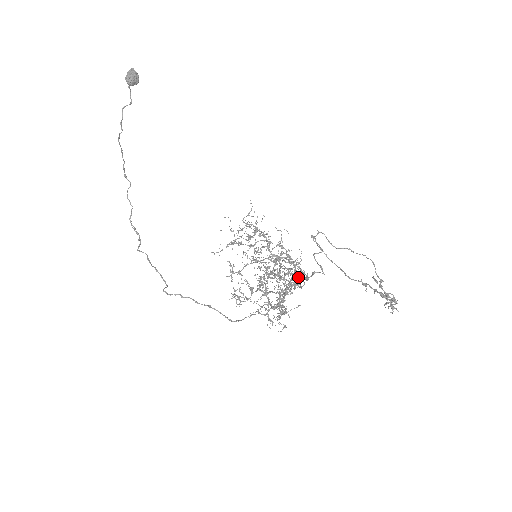
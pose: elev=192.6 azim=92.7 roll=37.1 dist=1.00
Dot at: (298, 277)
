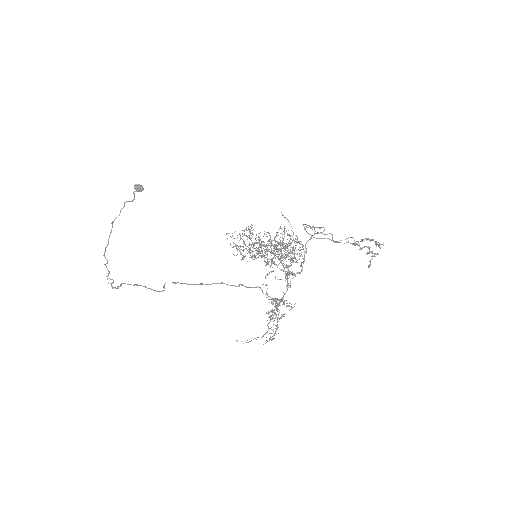
Dot at: (288, 285)
